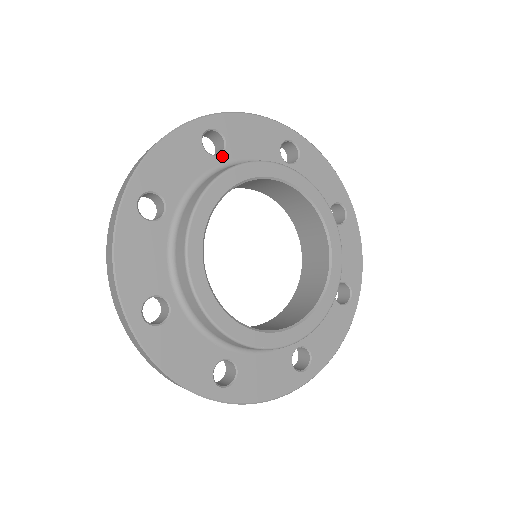
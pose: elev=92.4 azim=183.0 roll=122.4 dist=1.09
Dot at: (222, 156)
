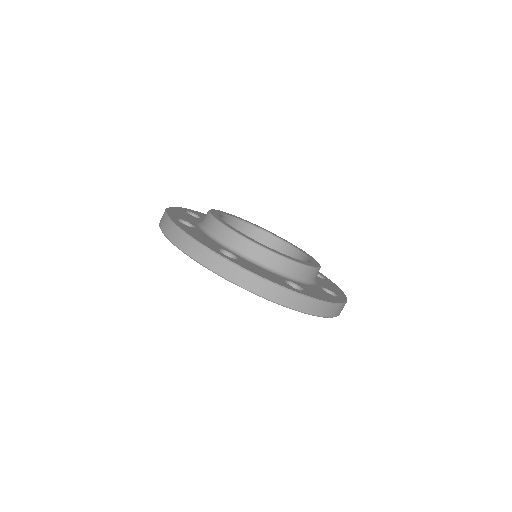
Dot at: (201, 219)
